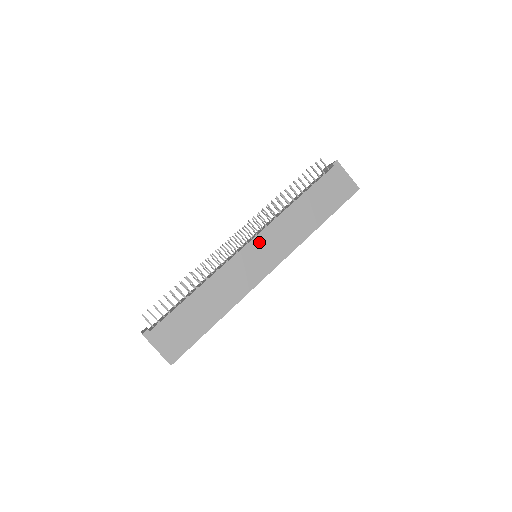
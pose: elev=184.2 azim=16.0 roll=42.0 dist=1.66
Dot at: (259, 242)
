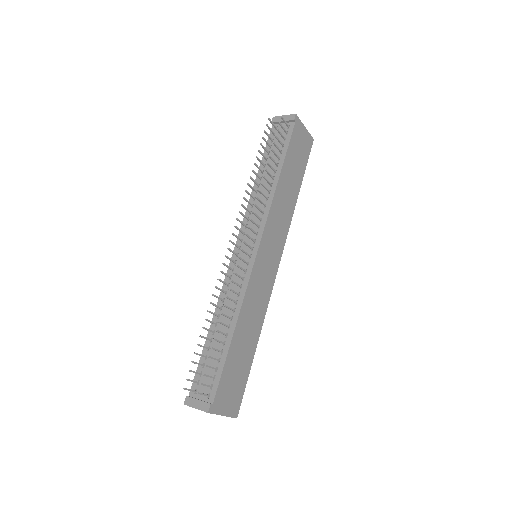
Dot at: (265, 243)
